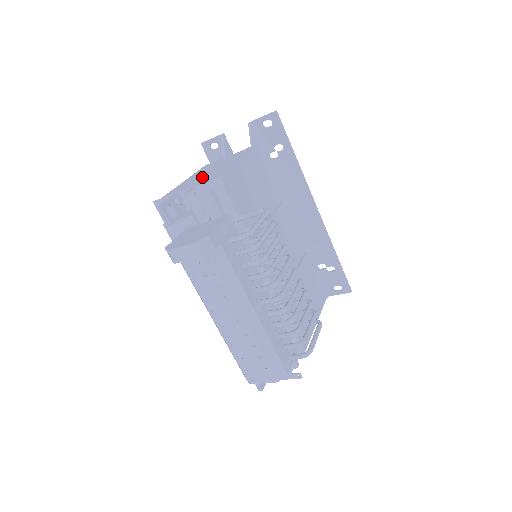
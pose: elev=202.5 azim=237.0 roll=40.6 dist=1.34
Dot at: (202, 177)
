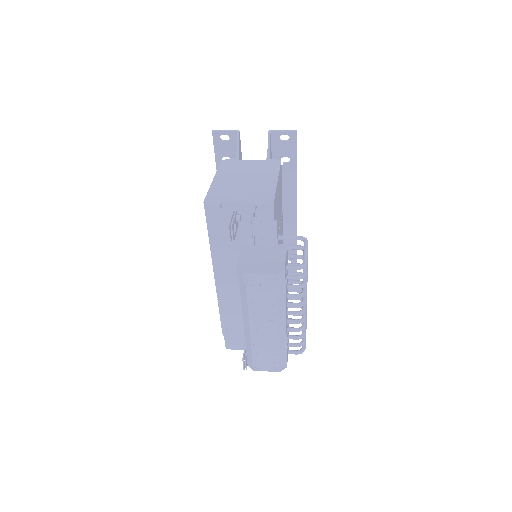
Dot at: (242, 188)
